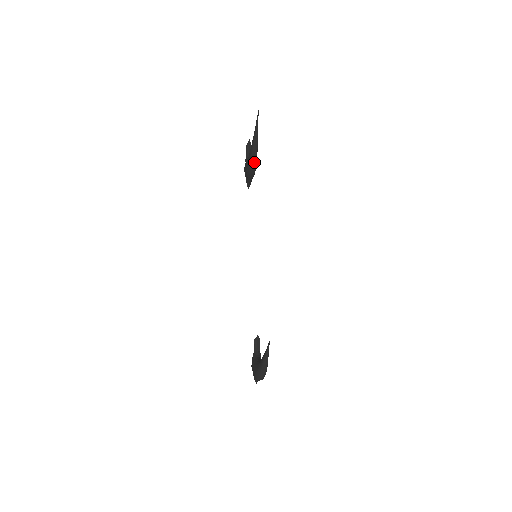
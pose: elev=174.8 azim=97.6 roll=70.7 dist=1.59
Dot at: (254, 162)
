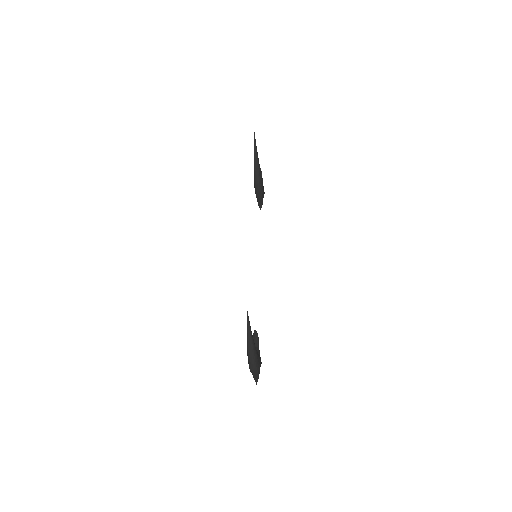
Dot at: (258, 178)
